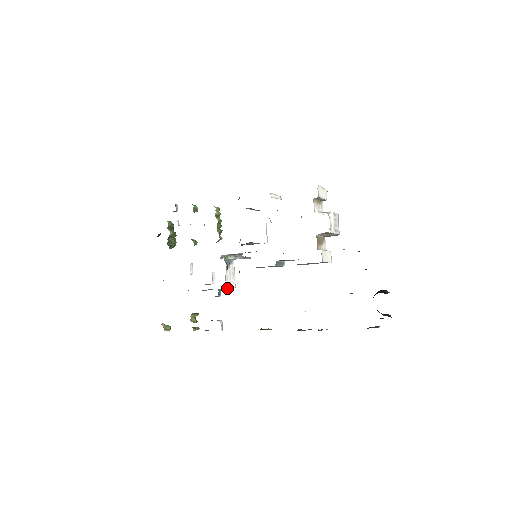
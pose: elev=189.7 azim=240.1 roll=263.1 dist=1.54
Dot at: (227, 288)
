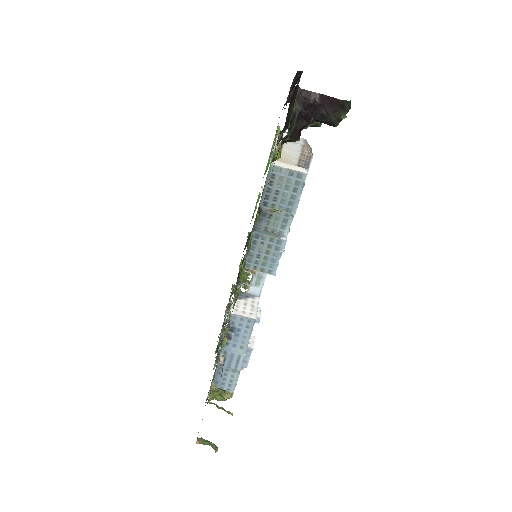
Dot at: (238, 317)
